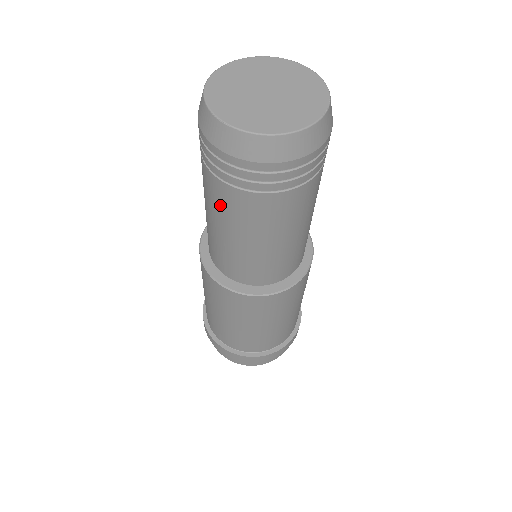
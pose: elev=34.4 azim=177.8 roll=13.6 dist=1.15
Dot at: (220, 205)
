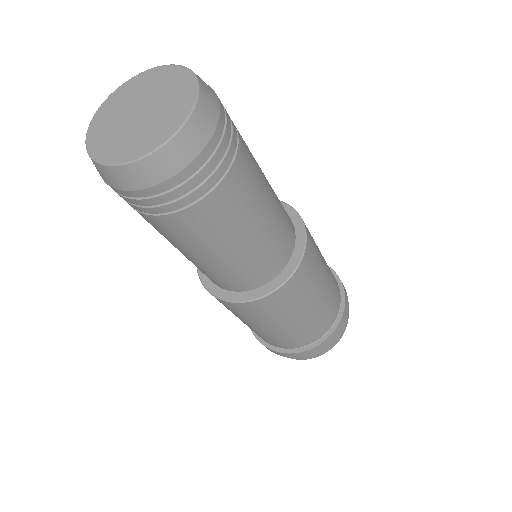
Dot at: occluded
